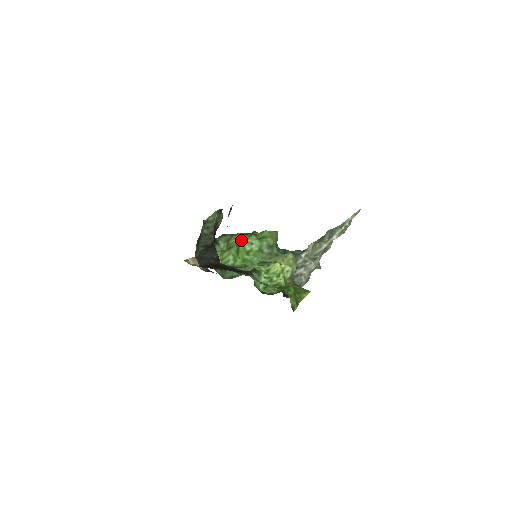
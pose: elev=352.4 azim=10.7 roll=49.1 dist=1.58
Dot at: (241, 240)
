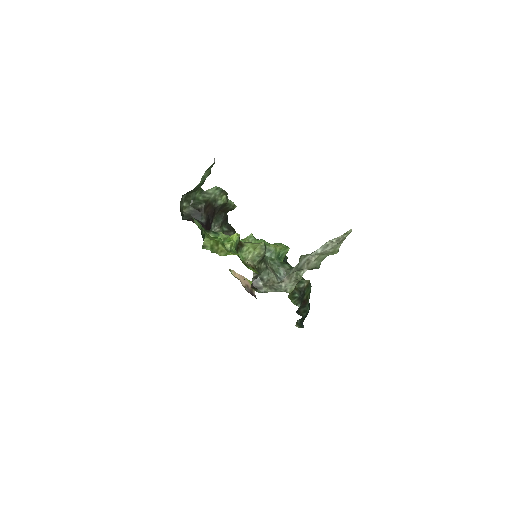
Dot at: (252, 241)
